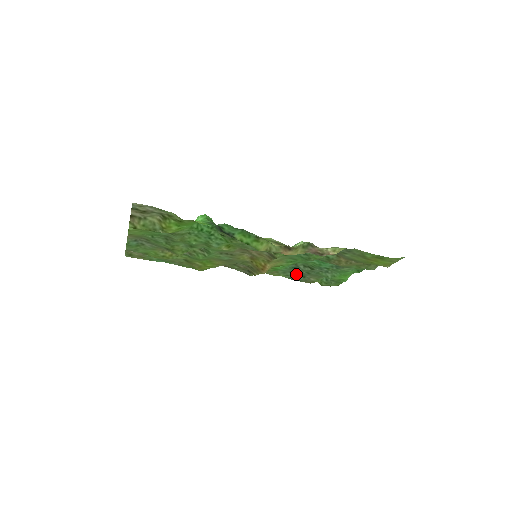
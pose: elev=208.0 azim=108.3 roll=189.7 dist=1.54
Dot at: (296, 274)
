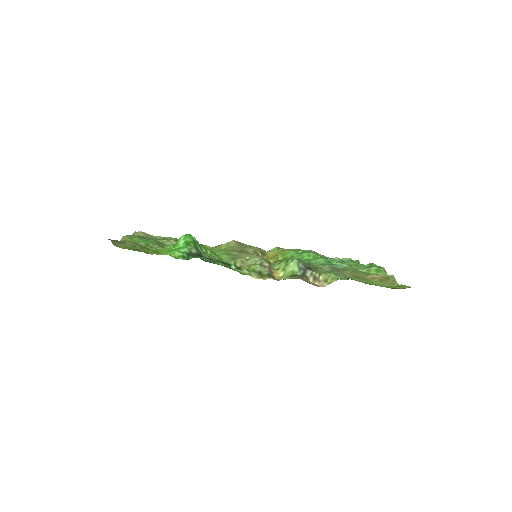
Dot at: occluded
